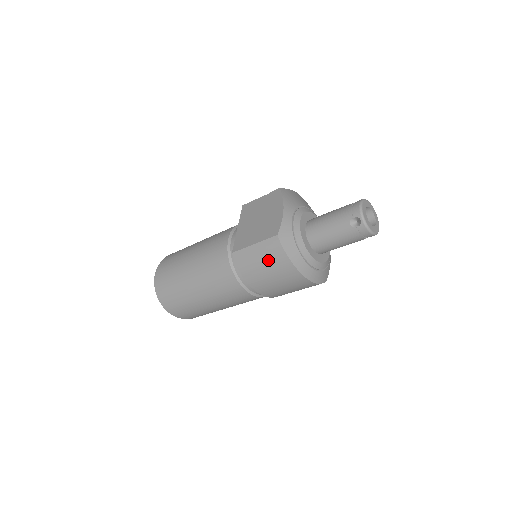
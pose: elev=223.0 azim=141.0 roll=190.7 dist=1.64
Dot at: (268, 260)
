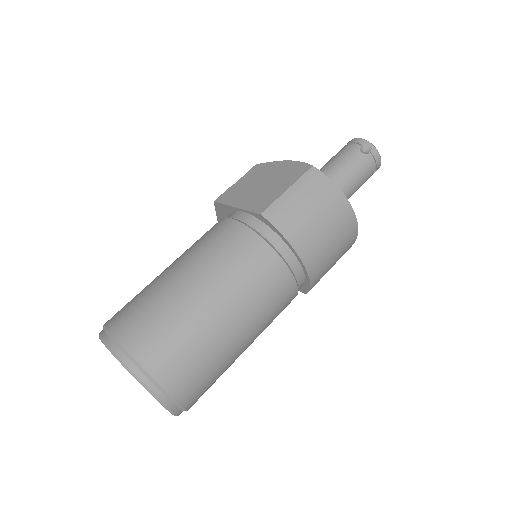
Dot at: (314, 199)
